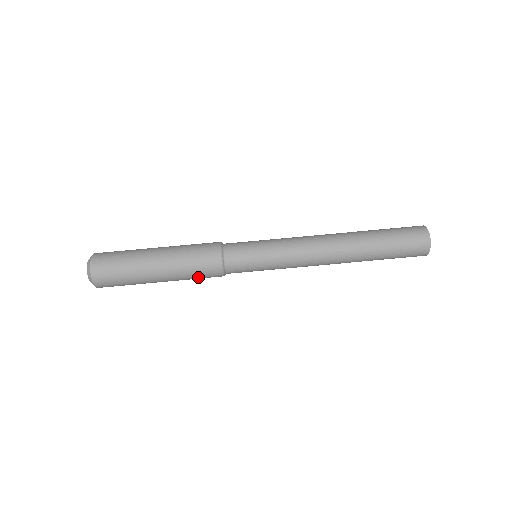
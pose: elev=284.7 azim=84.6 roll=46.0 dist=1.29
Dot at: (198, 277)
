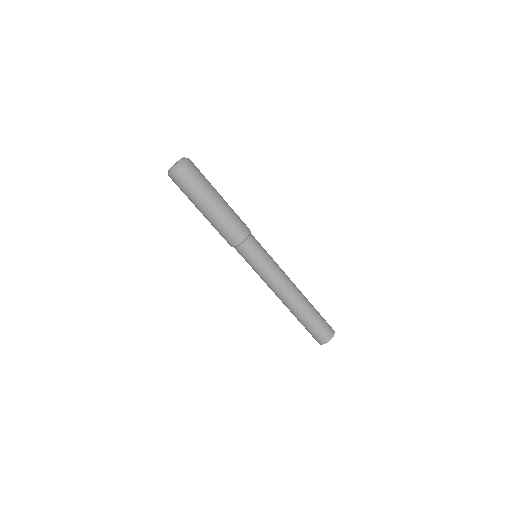
Dot at: (221, 233)
